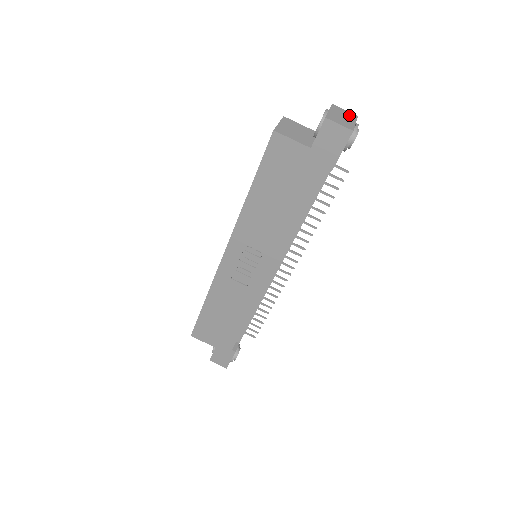
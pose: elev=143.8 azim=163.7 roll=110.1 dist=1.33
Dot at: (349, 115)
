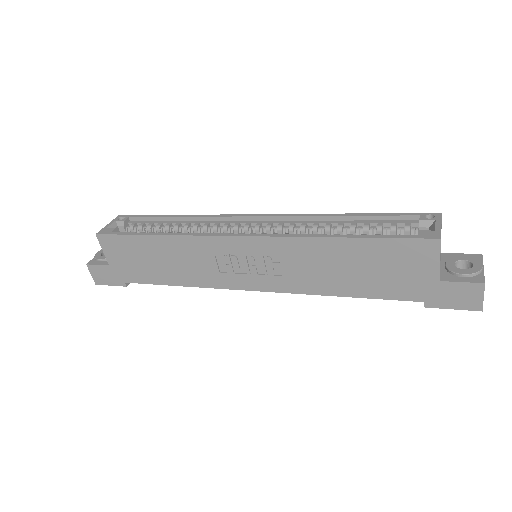
Dot at: occluded
